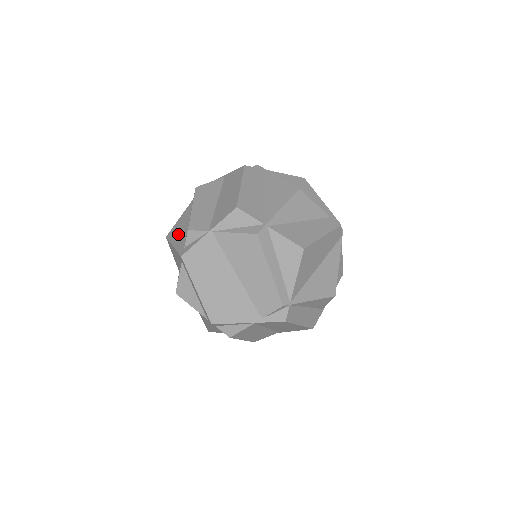
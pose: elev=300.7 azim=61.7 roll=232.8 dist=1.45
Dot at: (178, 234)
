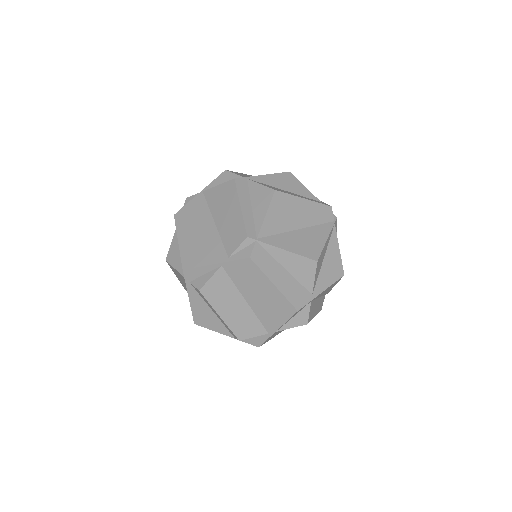
Dot at: occluded
